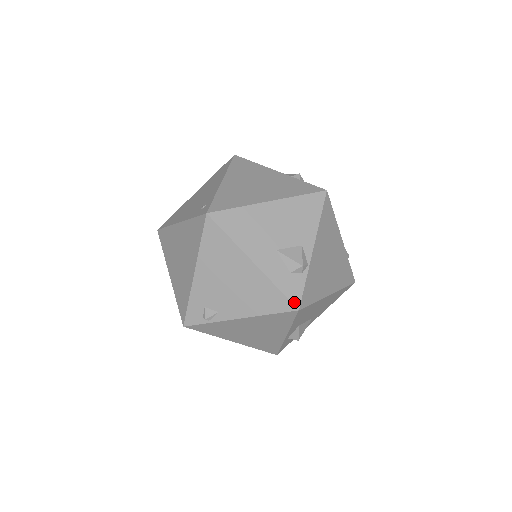
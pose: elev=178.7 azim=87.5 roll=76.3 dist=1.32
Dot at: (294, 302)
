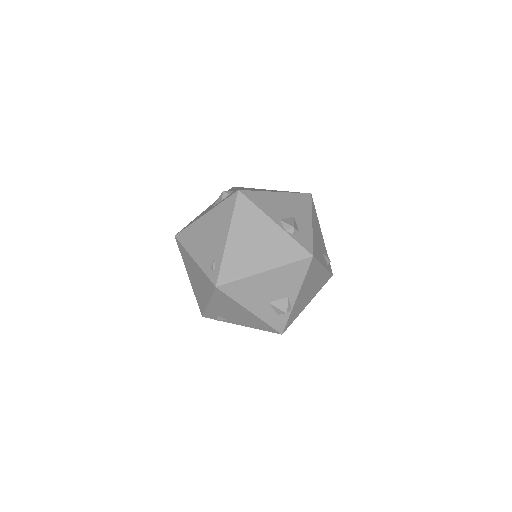
Dot at: (279, 331)
